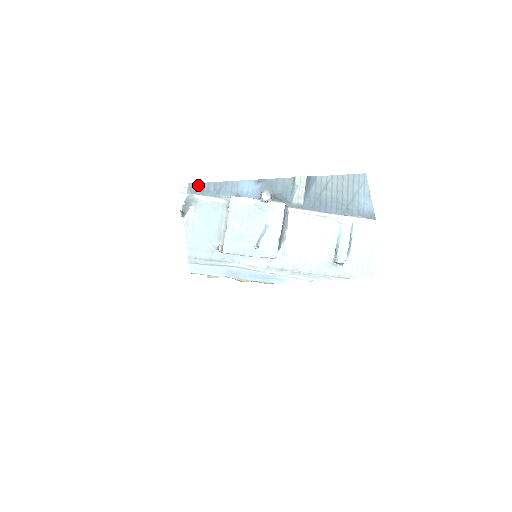
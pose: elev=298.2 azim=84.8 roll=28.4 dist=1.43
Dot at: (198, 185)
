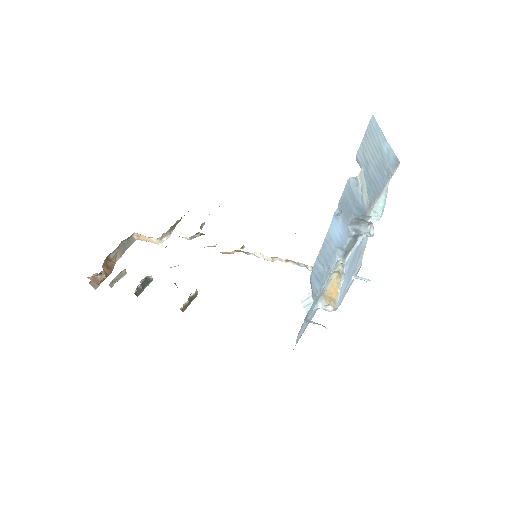
Dot at: (311, 280)
